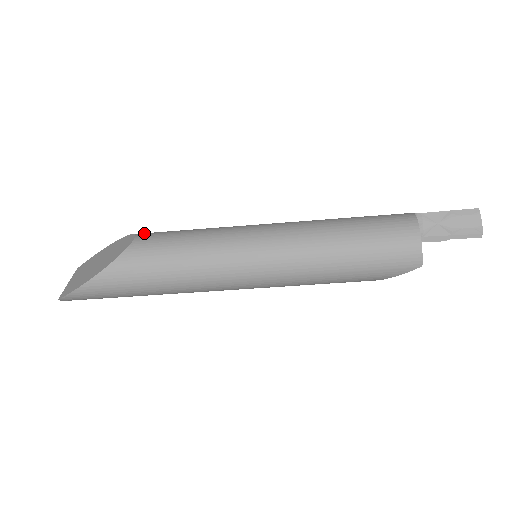
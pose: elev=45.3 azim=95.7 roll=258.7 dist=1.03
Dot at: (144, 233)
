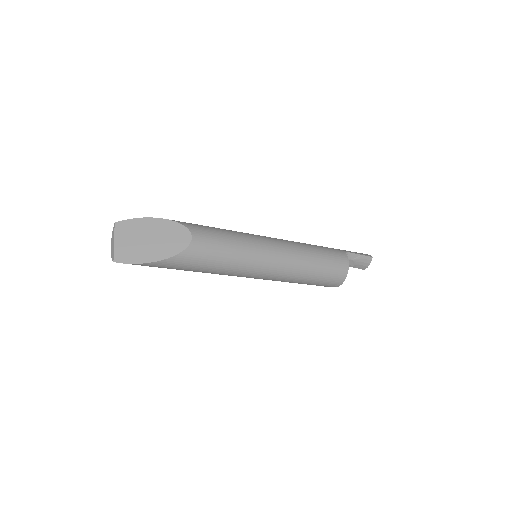
Dot at: (195, 230)
